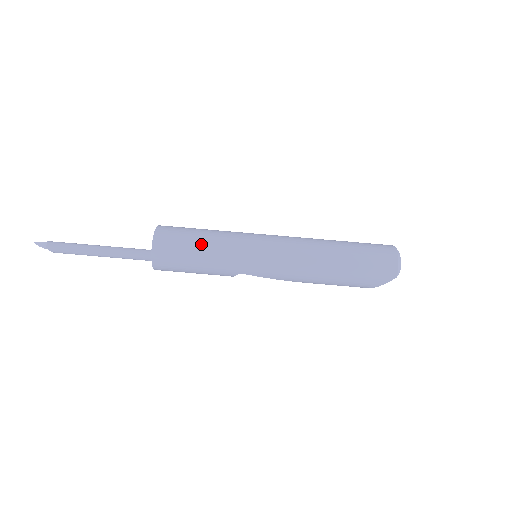
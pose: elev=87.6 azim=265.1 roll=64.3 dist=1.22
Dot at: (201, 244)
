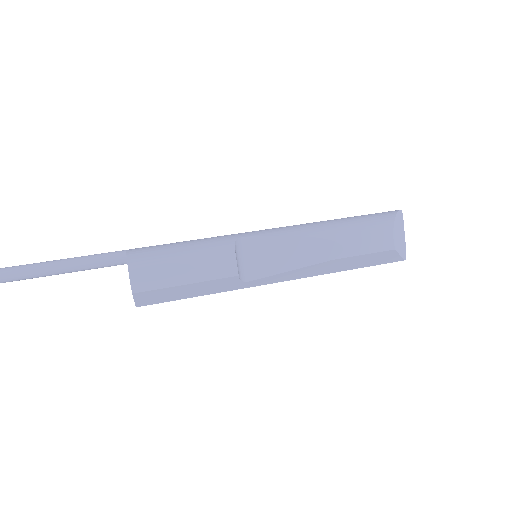
Dot at: occluded
